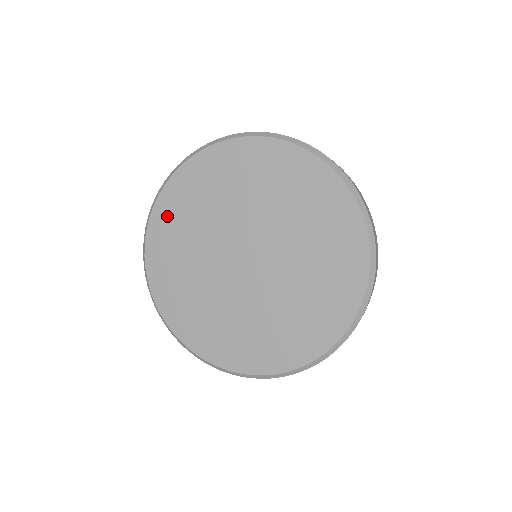
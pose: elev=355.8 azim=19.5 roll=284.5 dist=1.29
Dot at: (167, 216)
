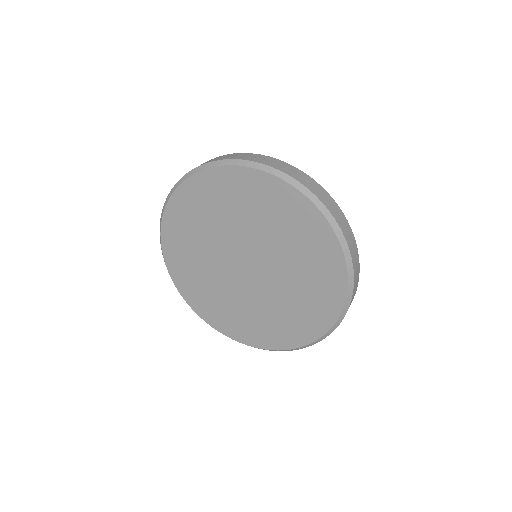
Dot at: (174, 239)
